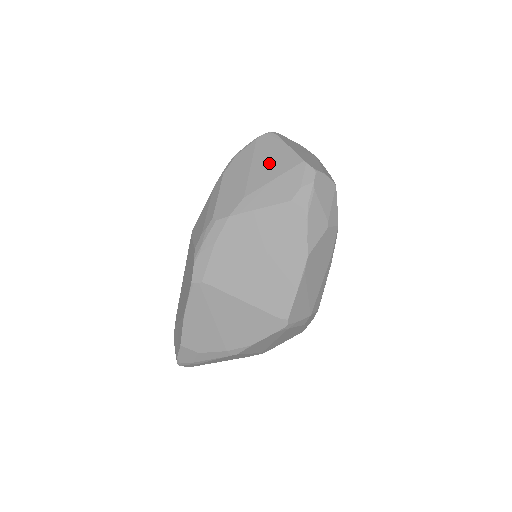
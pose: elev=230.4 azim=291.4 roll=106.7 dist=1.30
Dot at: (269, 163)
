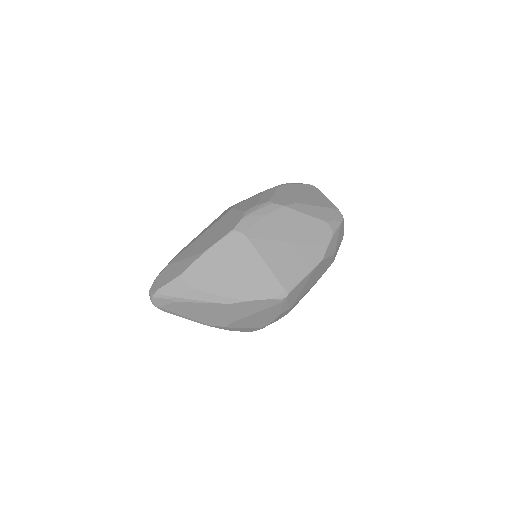
Dot at: (315, 198)
